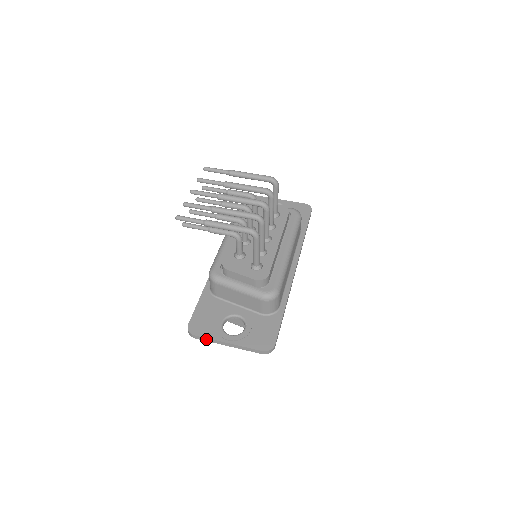
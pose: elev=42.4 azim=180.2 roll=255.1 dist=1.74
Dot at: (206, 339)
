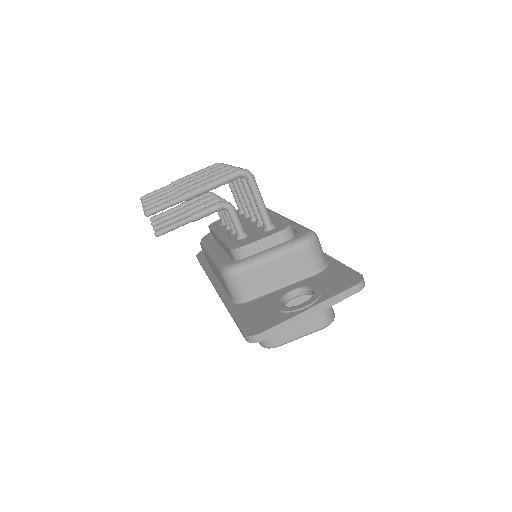
Dot at: (279, 327)
